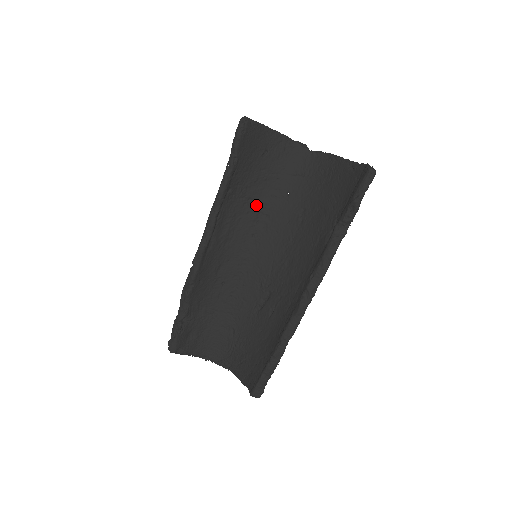
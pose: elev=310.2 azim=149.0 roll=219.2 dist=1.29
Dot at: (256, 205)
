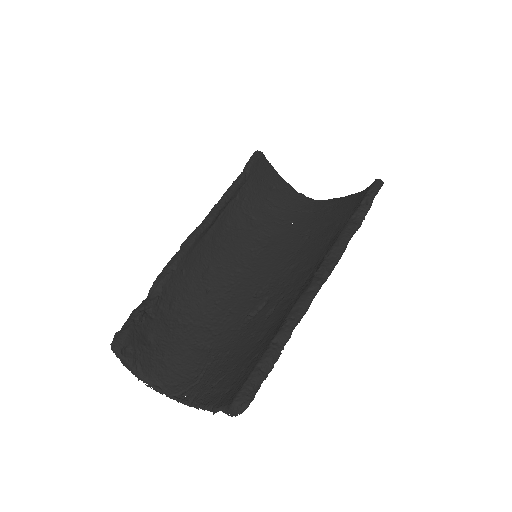
Dot at: (259, 225)
